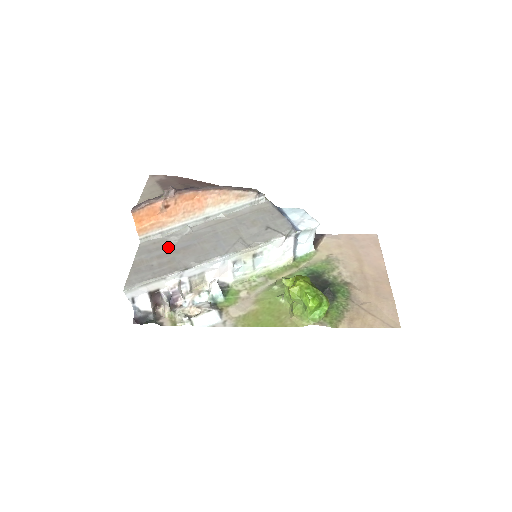
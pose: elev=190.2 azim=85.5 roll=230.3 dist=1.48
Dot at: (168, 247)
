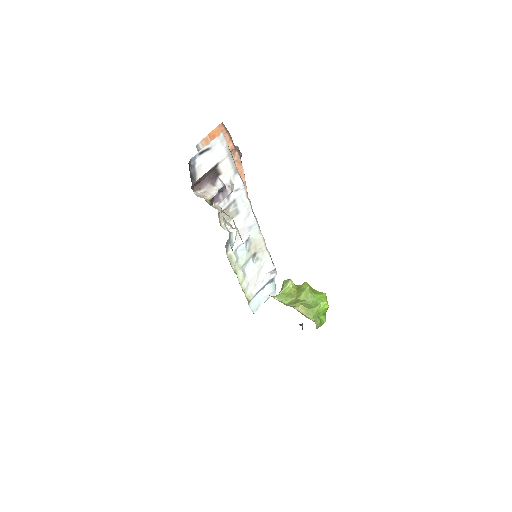
Dot at: occluded
